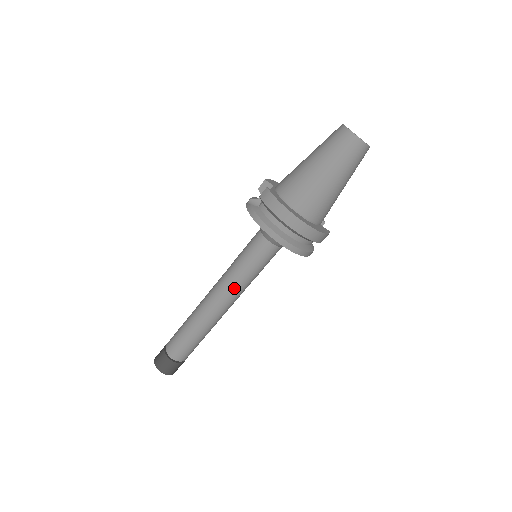
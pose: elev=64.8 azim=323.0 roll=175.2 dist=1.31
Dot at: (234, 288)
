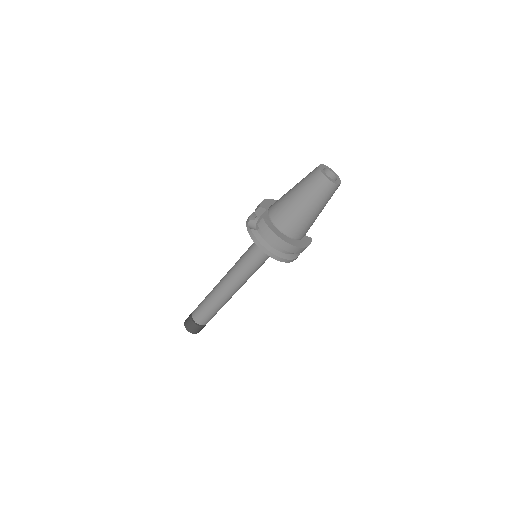
Dot at: (241, 280)
